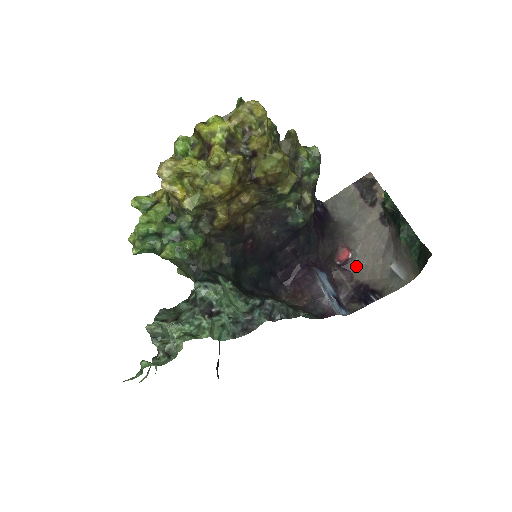
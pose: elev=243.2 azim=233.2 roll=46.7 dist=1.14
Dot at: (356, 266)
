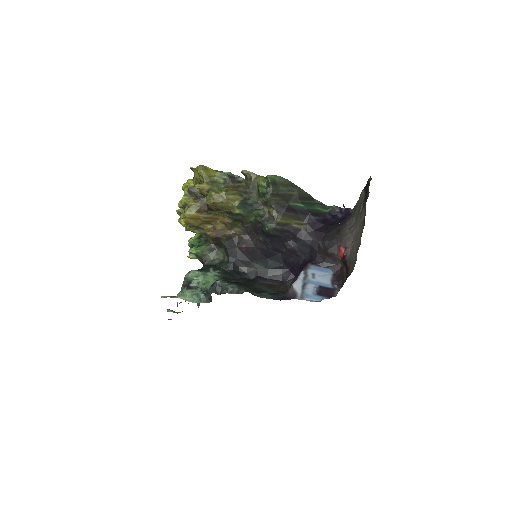
Dot at: (349, 262)
